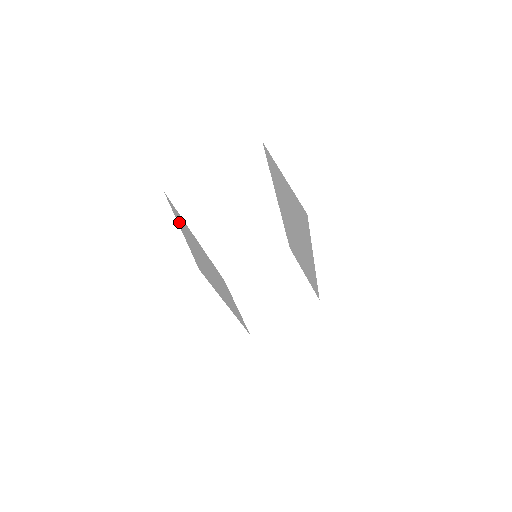
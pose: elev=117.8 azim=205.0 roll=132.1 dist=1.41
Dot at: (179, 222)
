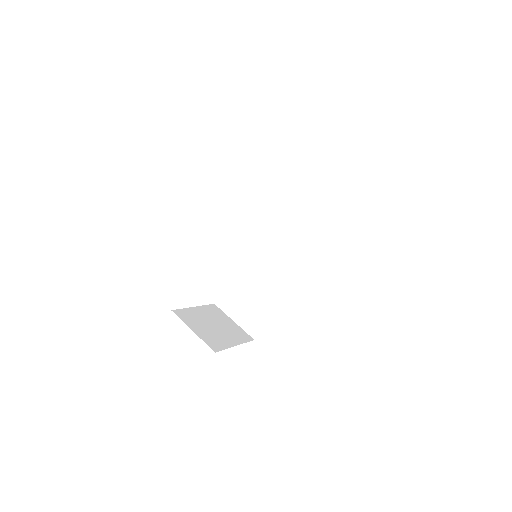
Dot at: occluded
